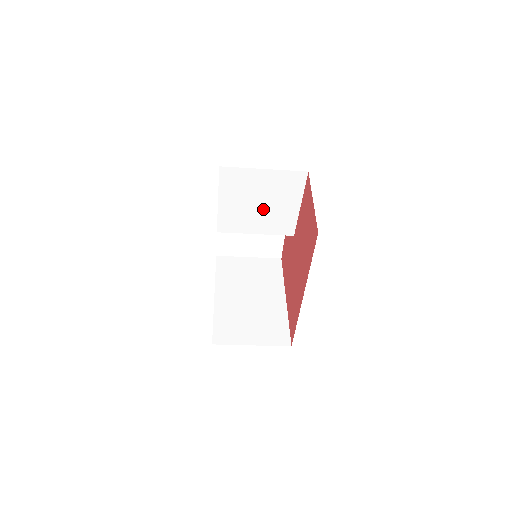
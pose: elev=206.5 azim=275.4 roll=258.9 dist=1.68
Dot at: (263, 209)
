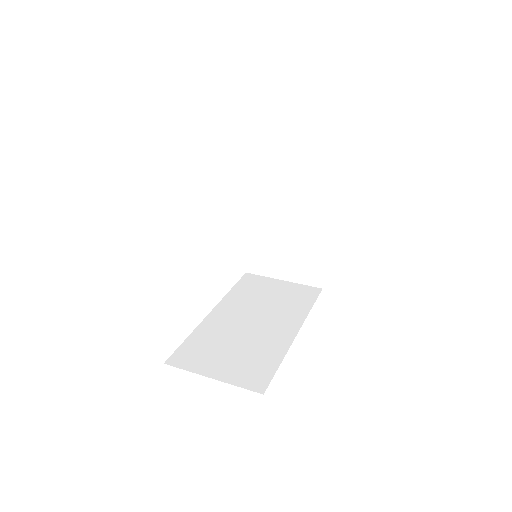
Dot at: occluded
